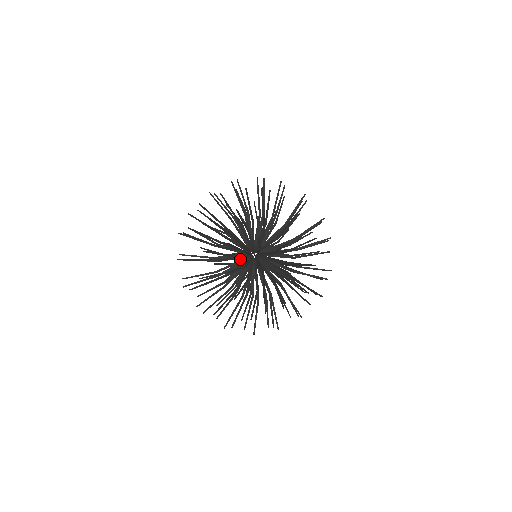
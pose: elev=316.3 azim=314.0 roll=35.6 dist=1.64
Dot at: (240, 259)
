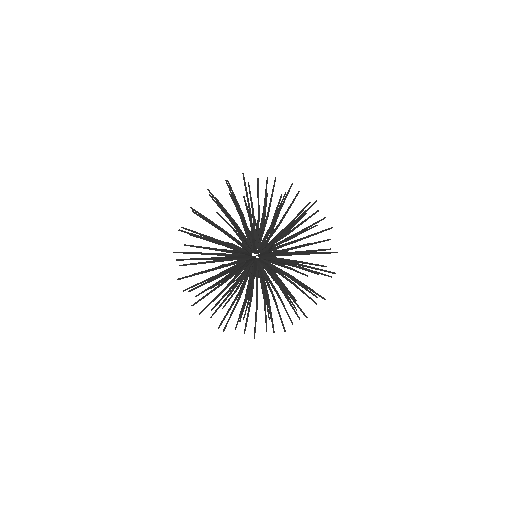
Dot at: occluded
